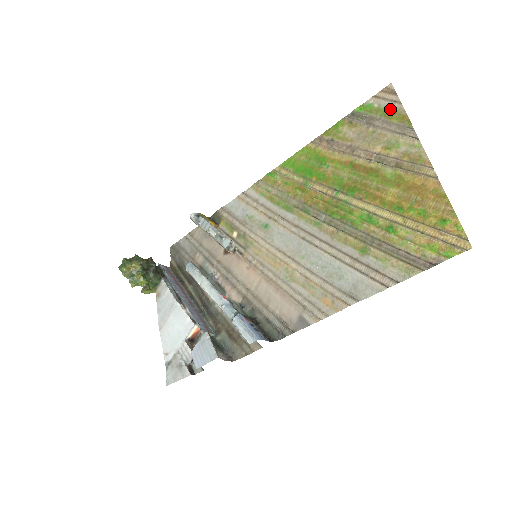
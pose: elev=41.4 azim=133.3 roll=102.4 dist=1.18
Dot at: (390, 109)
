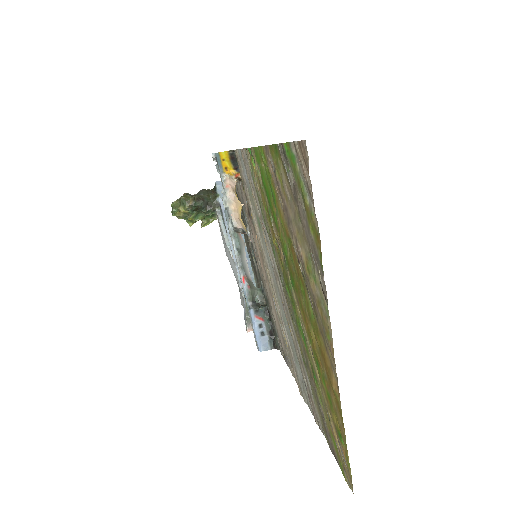
Dot at: (307, 199)
